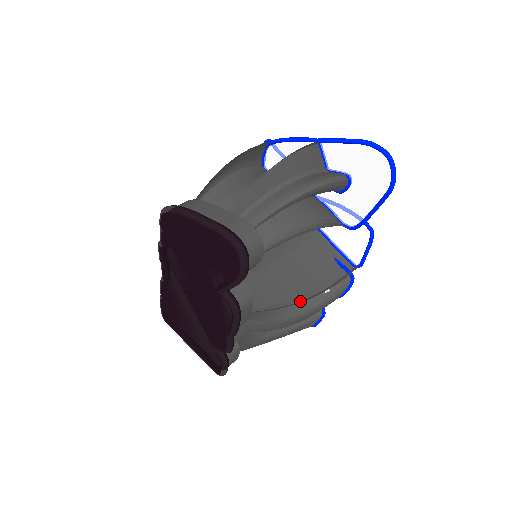
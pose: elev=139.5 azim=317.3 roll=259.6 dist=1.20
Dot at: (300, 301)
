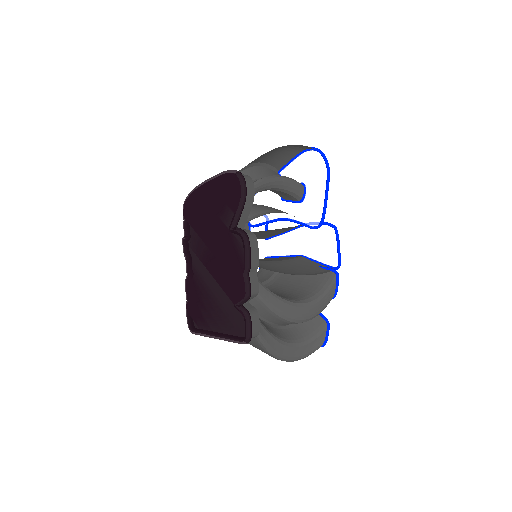
Dot at: occluded
